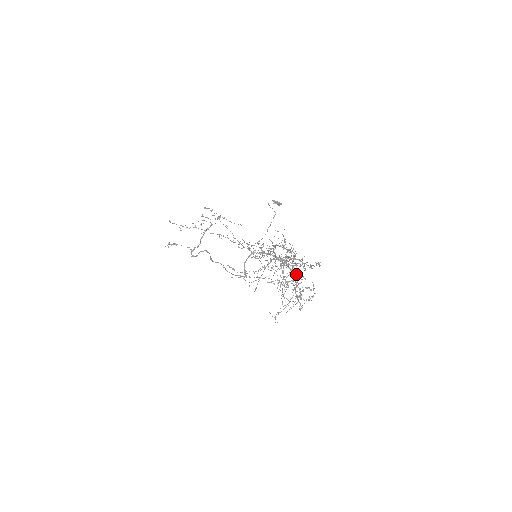
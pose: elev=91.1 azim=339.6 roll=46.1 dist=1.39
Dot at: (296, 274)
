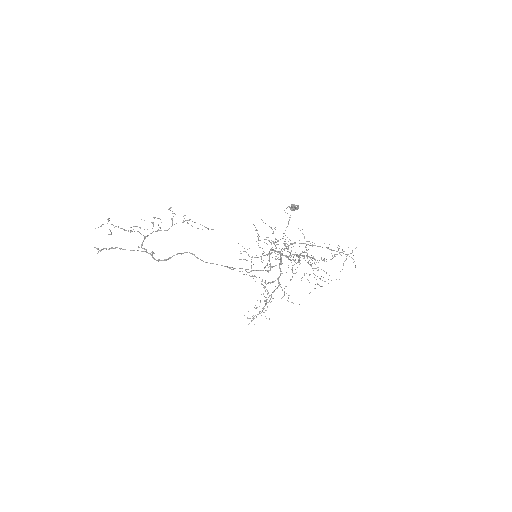
Dot at: occluded
